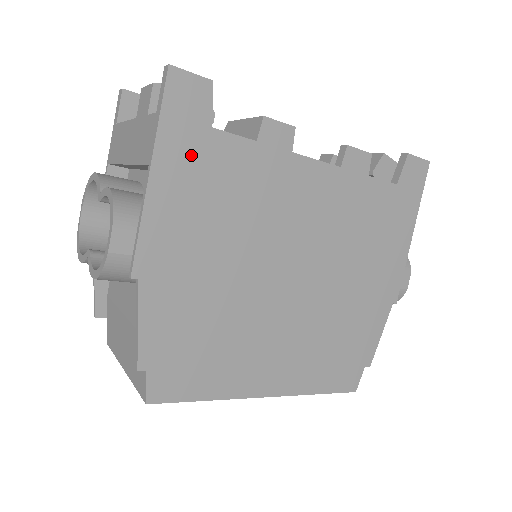
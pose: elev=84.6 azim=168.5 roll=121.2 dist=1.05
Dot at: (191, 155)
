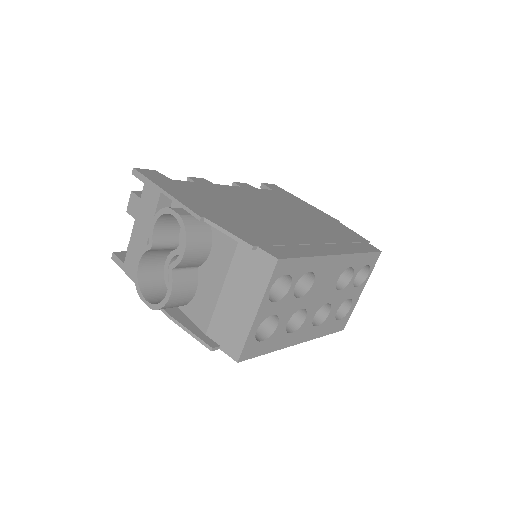
Dot at: (174, 186)
